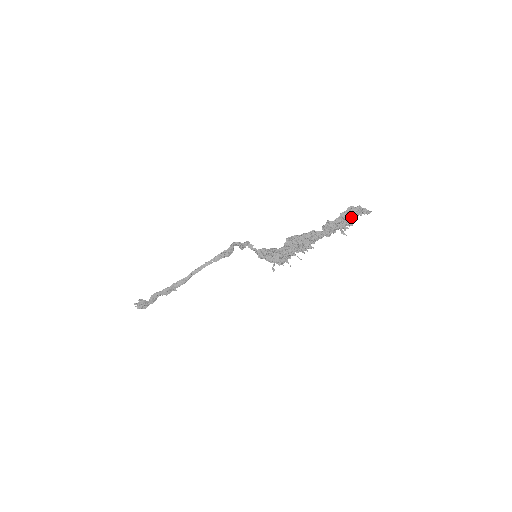
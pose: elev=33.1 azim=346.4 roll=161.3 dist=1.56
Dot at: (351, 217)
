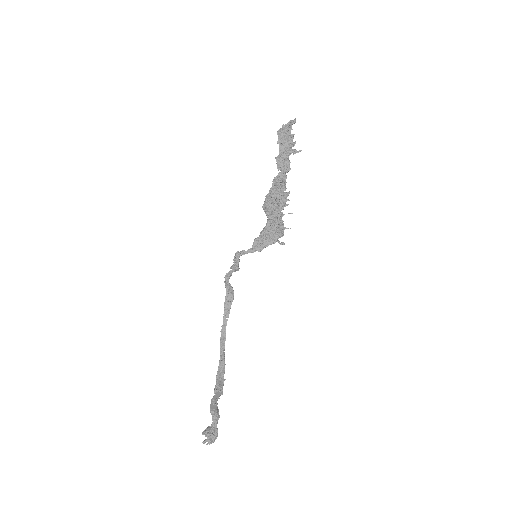
Dot at: (287, 137)
